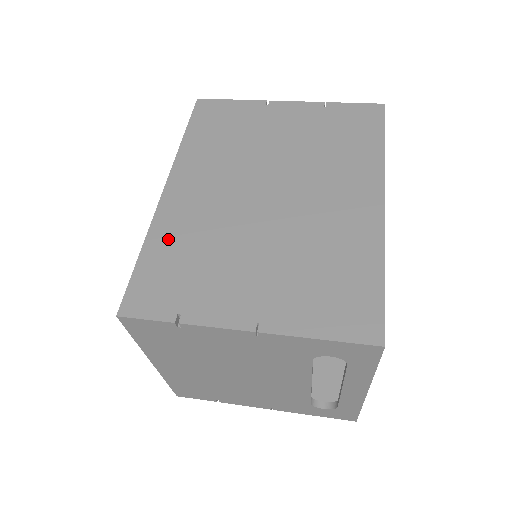
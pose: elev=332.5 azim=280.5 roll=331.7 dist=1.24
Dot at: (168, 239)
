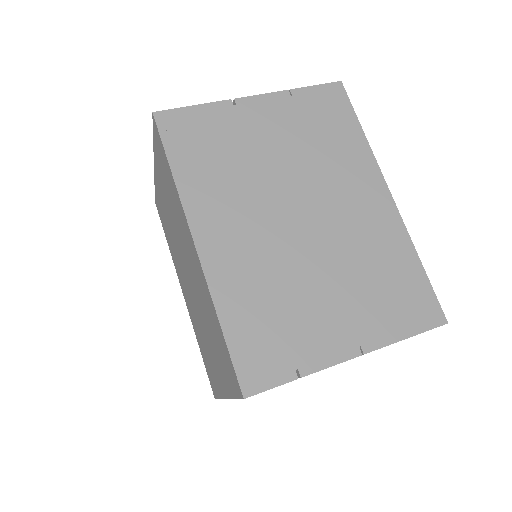
Dot at: (238, 301)
